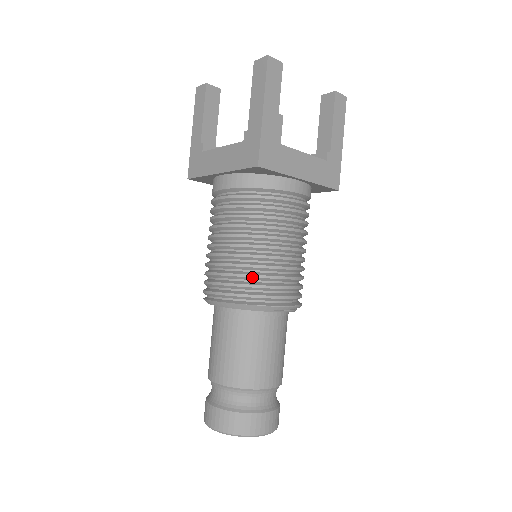
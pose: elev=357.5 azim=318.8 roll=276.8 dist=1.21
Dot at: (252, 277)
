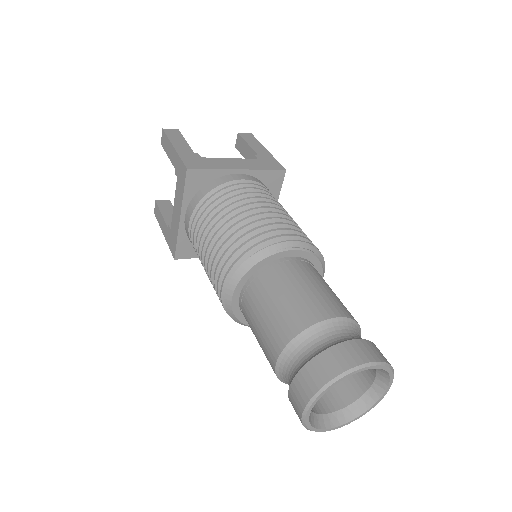
Dot at: (239, 239)
